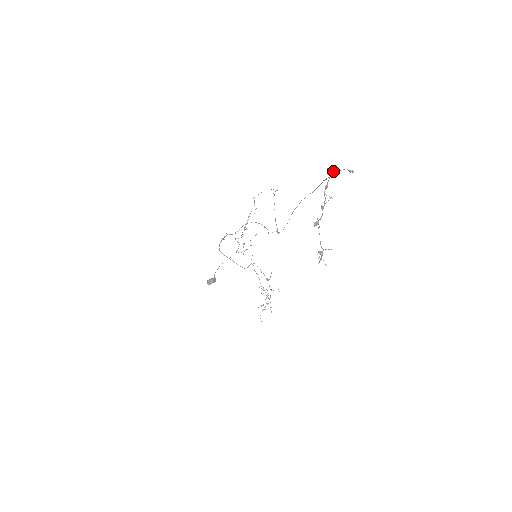
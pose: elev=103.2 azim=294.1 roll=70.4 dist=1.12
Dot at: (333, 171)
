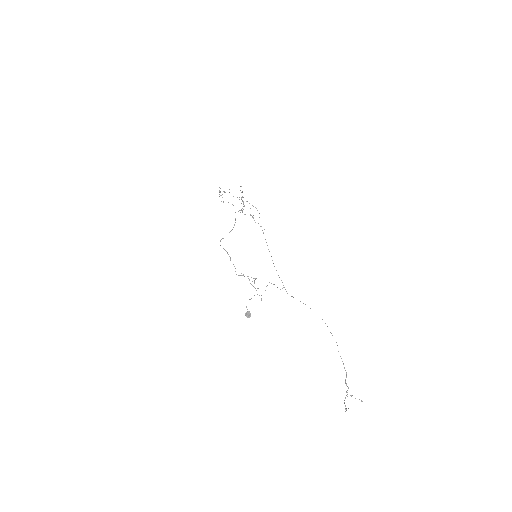
Dot at: occluded
